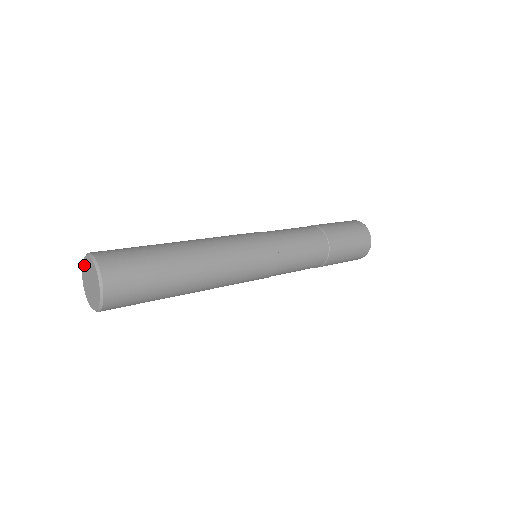
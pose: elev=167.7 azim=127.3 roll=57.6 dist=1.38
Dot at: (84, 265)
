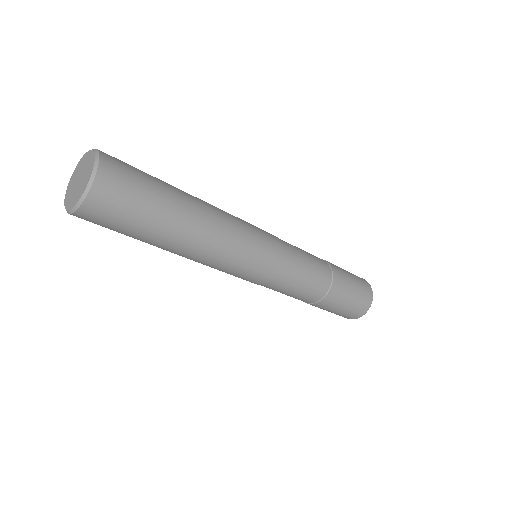
Dot at: (76, 170)
